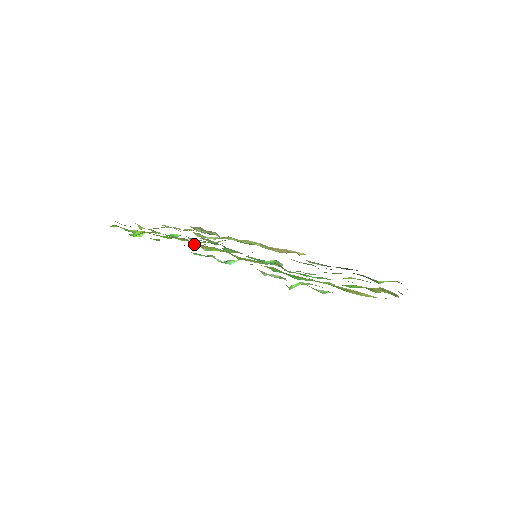
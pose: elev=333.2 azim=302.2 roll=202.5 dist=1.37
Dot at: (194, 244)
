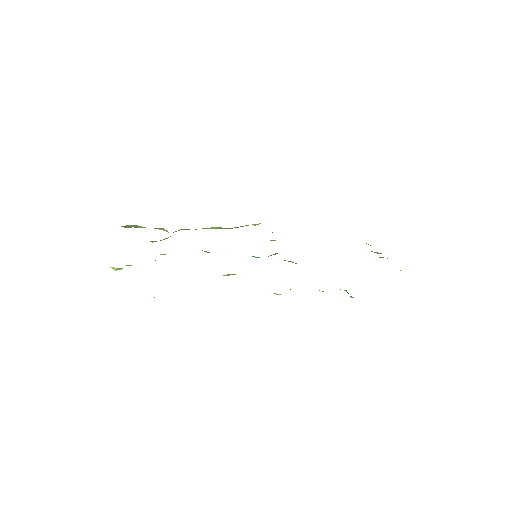
Dot at: occluded
